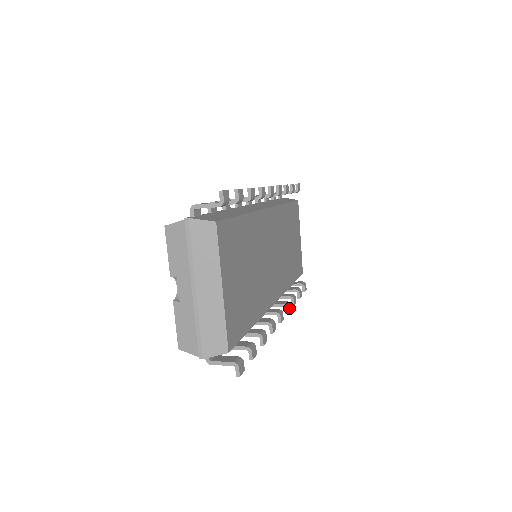
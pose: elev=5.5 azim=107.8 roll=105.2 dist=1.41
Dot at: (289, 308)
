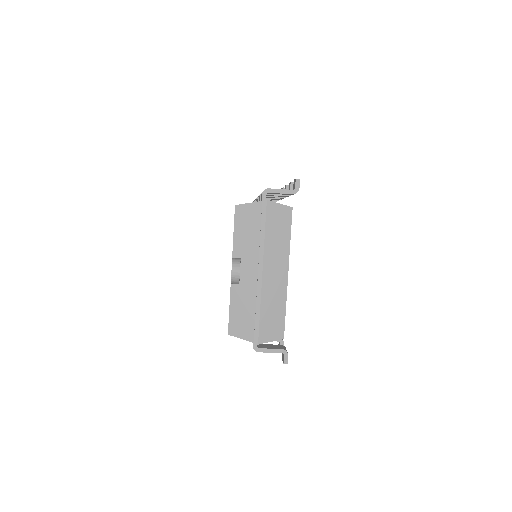
Dot at: occluded
